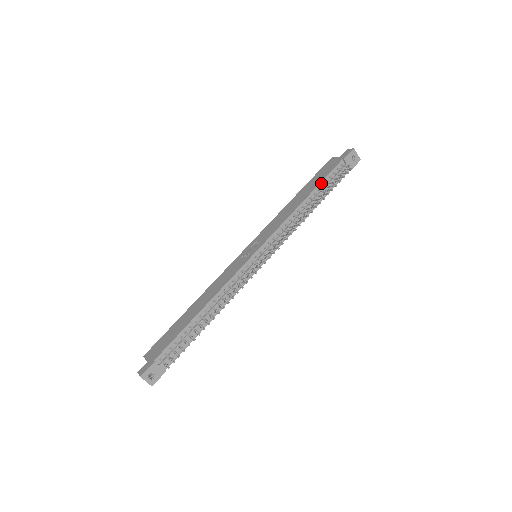
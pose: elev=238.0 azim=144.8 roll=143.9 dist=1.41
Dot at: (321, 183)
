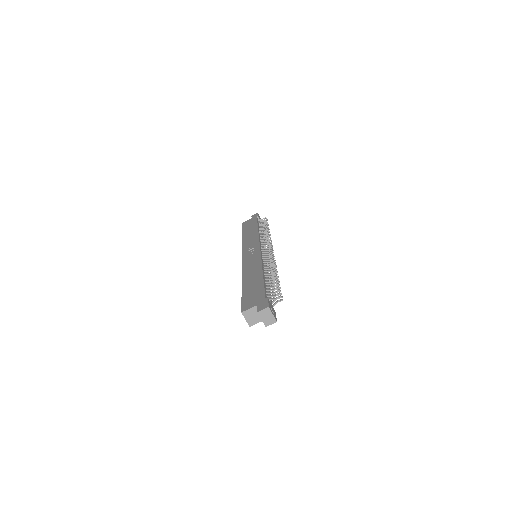
Dot at: (258, 224)
